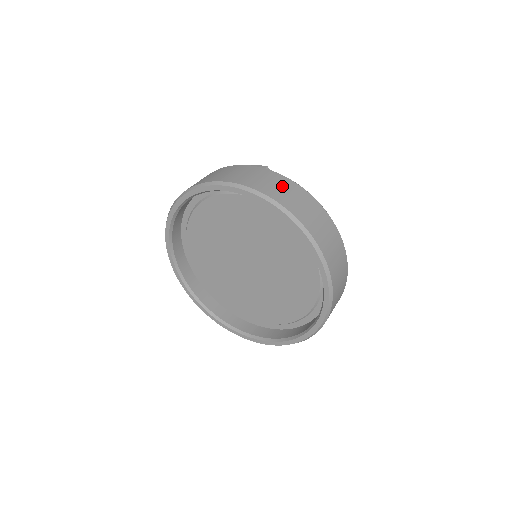
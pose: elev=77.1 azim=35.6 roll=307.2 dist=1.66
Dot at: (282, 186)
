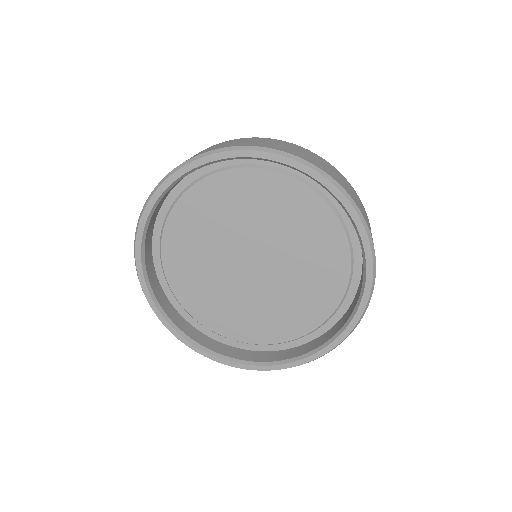
Dot at: (266, 141)
